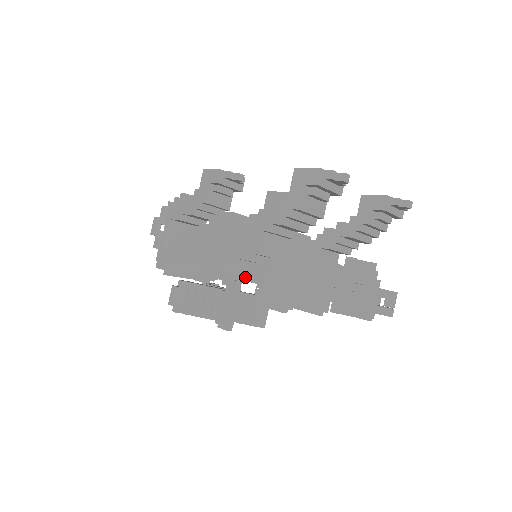
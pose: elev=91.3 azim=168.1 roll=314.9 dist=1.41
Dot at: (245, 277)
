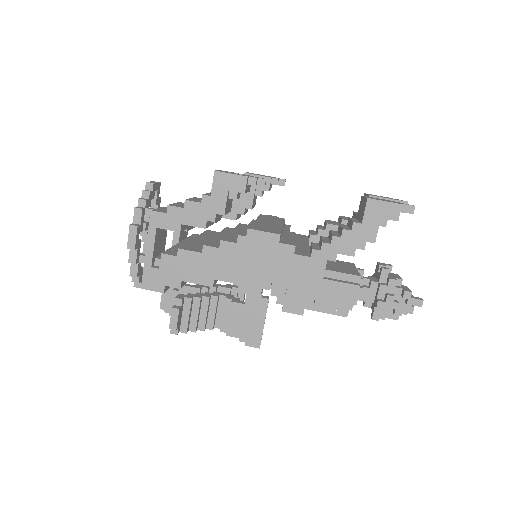
Dot at: occluded
